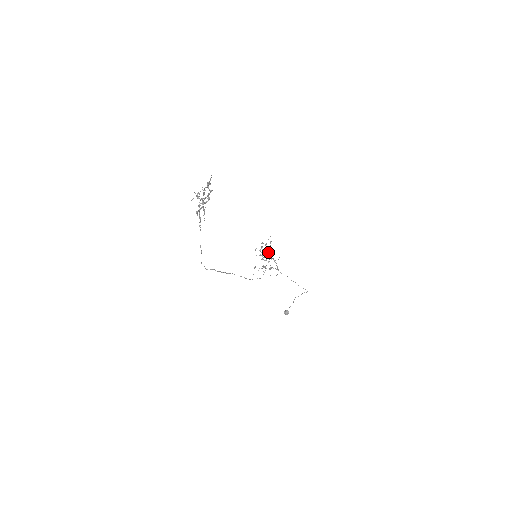
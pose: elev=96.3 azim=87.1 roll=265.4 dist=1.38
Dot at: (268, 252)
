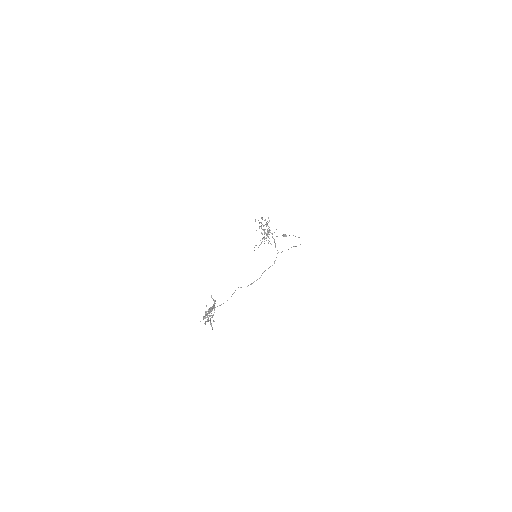
Dot at: (267, 230)
